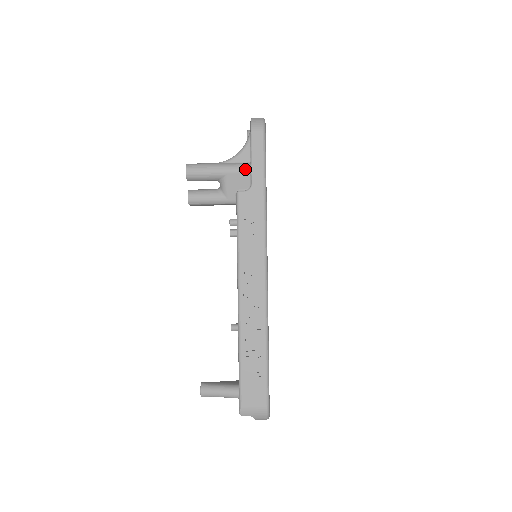
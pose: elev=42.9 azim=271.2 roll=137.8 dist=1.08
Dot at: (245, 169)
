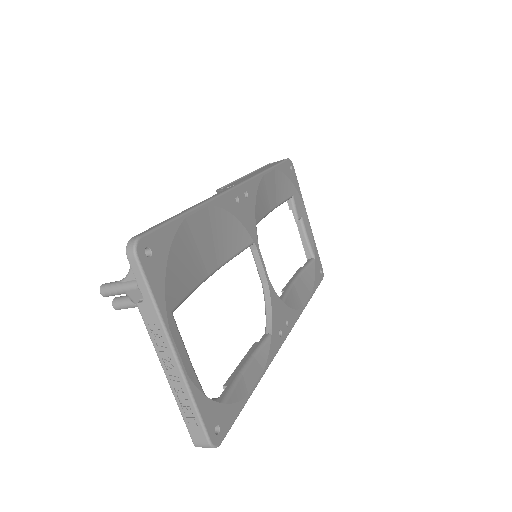
Dot at: (135, 287)
